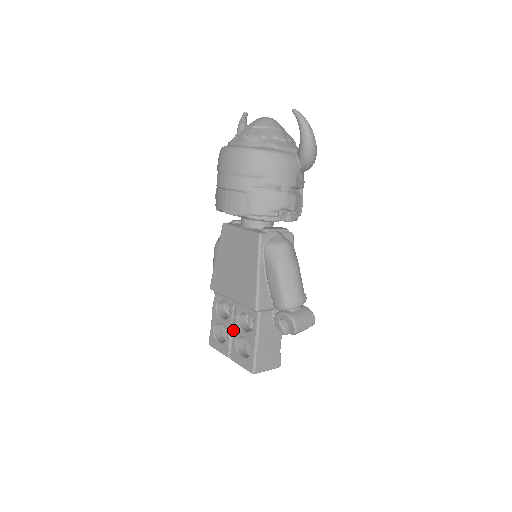
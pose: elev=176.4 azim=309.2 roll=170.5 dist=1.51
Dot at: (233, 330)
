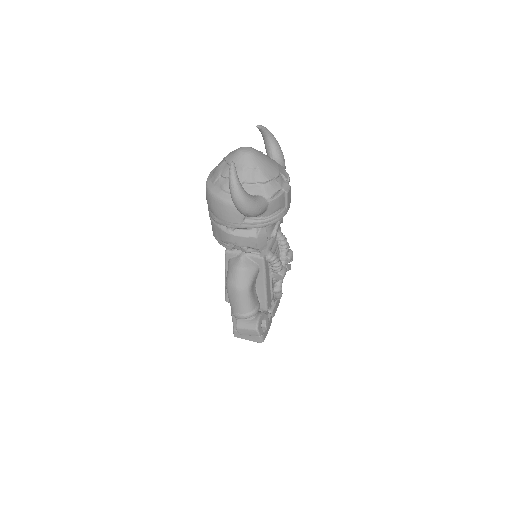
Dot at: occluded
